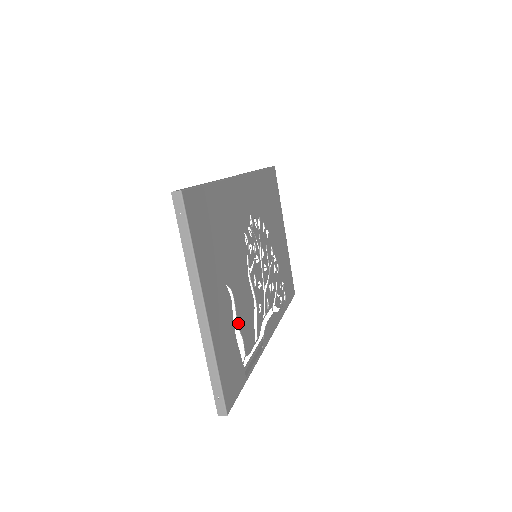
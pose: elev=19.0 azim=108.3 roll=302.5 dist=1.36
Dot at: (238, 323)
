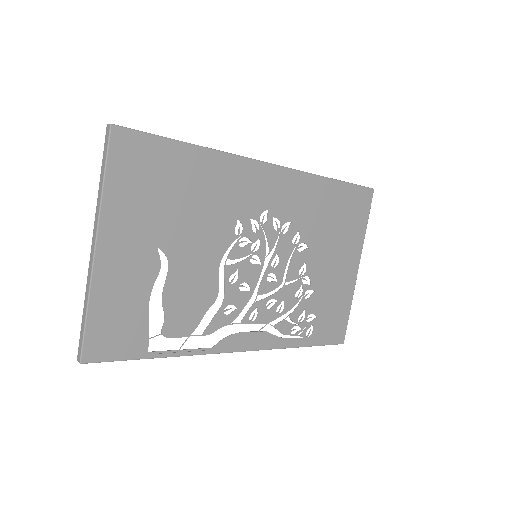
Dot at: (163, 296)
